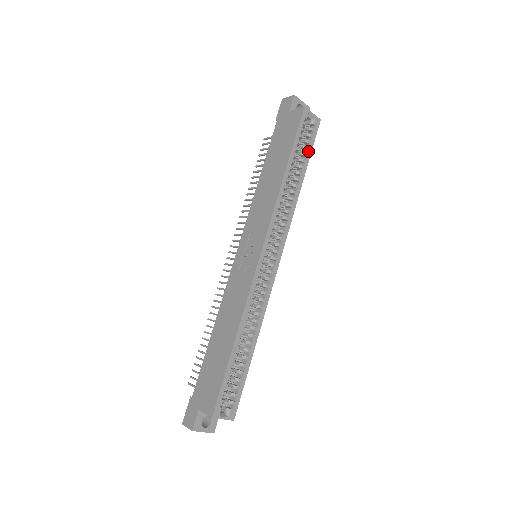
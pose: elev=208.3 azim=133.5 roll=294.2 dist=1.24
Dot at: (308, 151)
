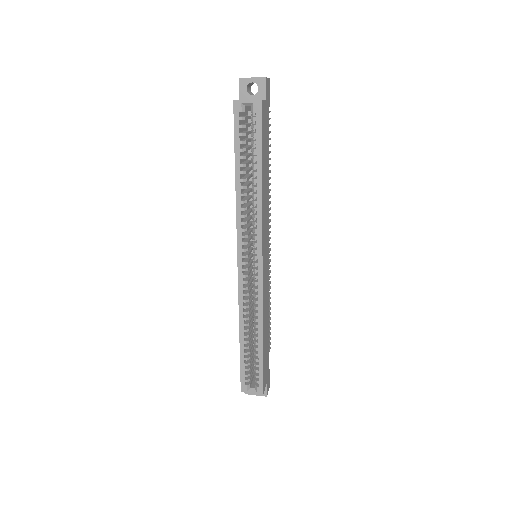
Dot at: (257, 145)
